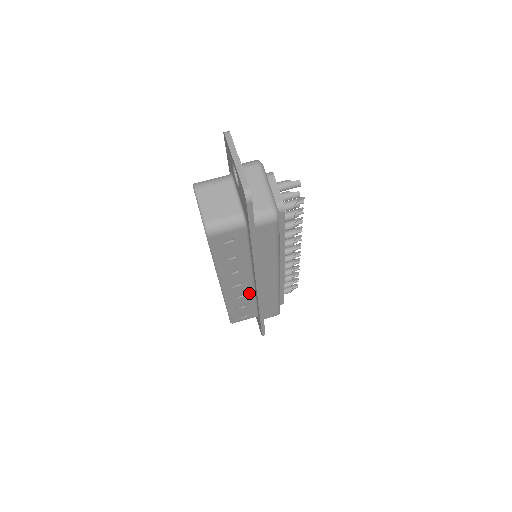
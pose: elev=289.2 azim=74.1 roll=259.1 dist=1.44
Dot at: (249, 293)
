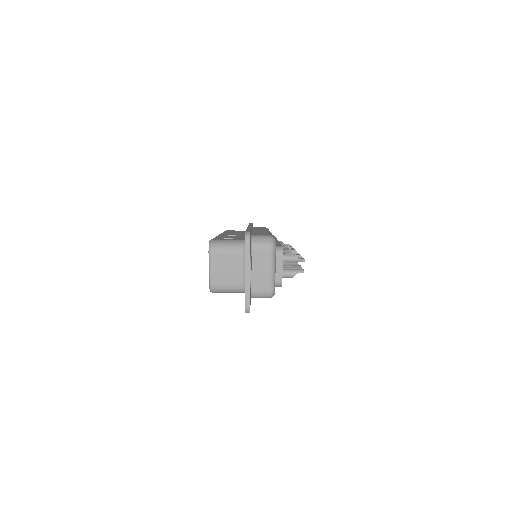
Dot at: occluded
